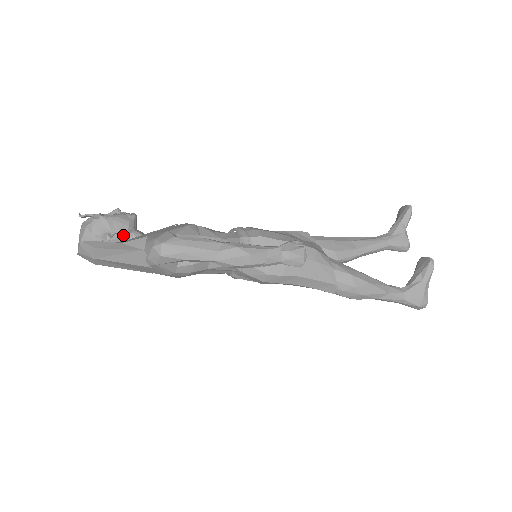
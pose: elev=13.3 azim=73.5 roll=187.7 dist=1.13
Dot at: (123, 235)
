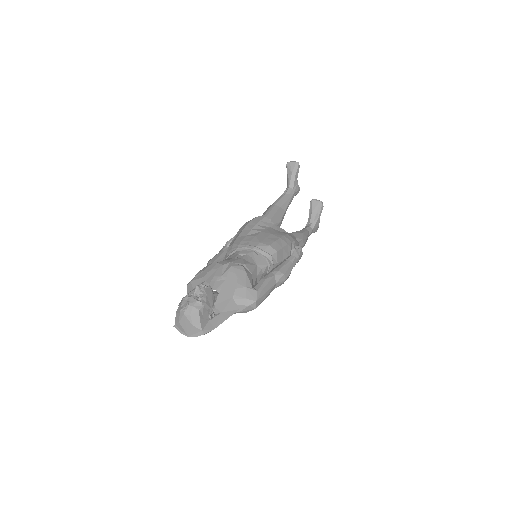
Dot at: (214, 305)
